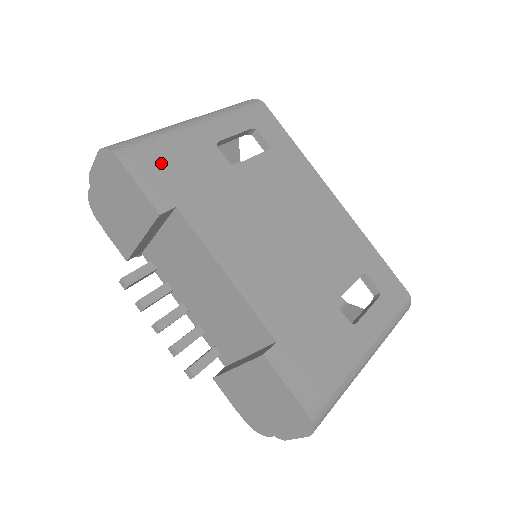
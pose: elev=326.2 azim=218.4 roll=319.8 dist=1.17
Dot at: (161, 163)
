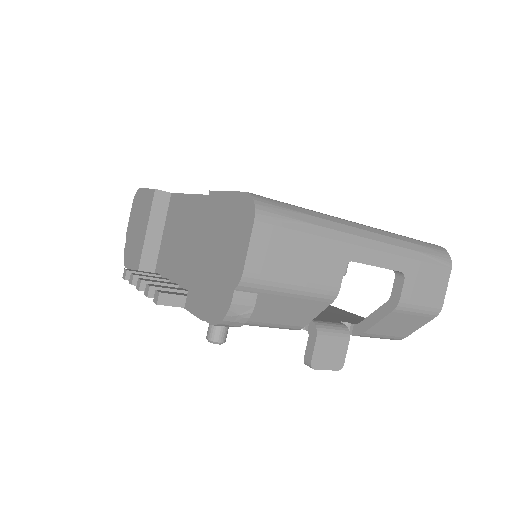
Dot at: occluded
